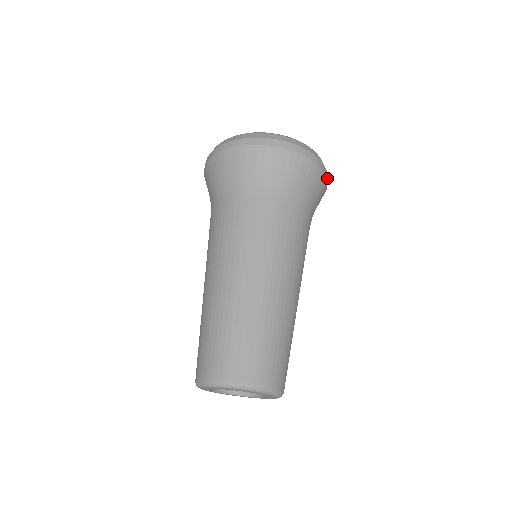
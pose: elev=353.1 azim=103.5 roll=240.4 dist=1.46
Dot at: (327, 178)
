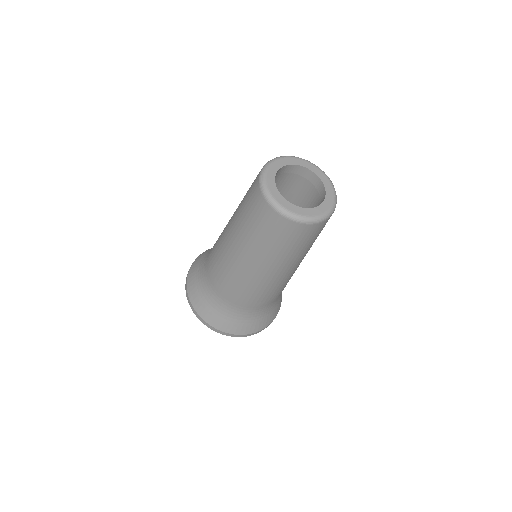
Dot at: occluded
